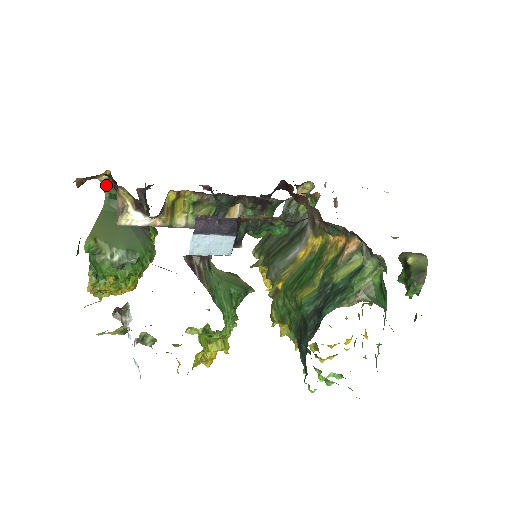
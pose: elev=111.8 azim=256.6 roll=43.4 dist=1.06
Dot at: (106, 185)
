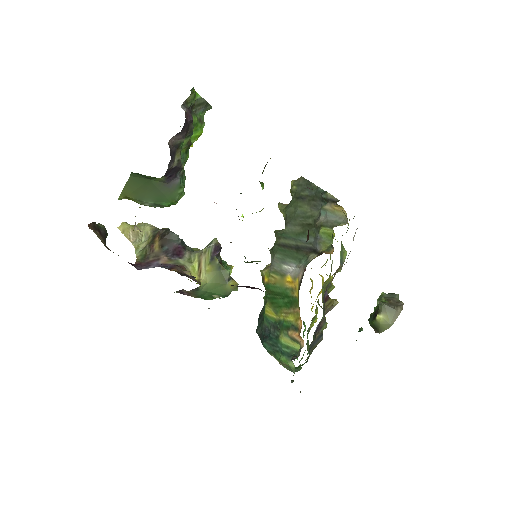
Dot at: occluded
